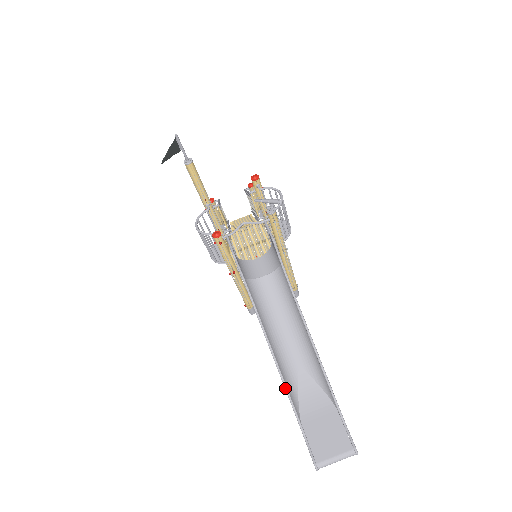
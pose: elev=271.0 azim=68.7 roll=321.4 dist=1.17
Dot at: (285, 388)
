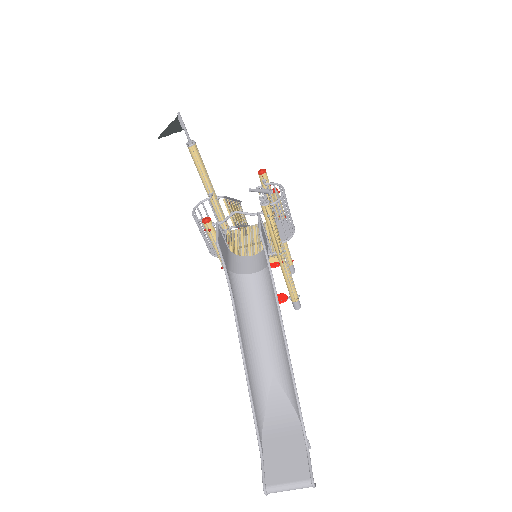
Dot at: (249, 395)
